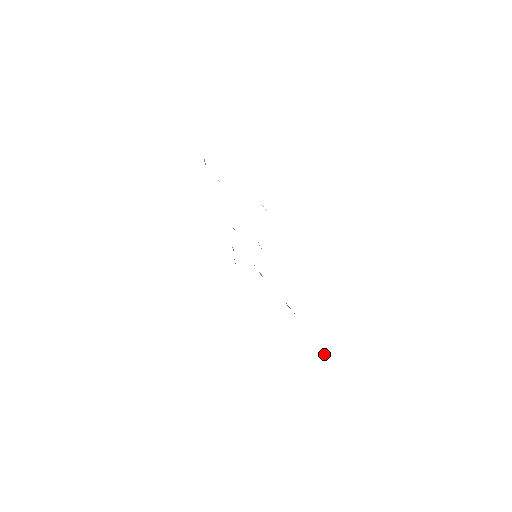
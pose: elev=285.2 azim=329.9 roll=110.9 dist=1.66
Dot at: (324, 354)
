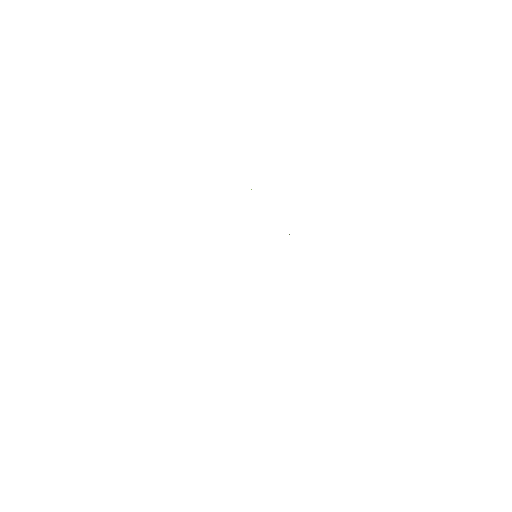
Dot at: occluded
